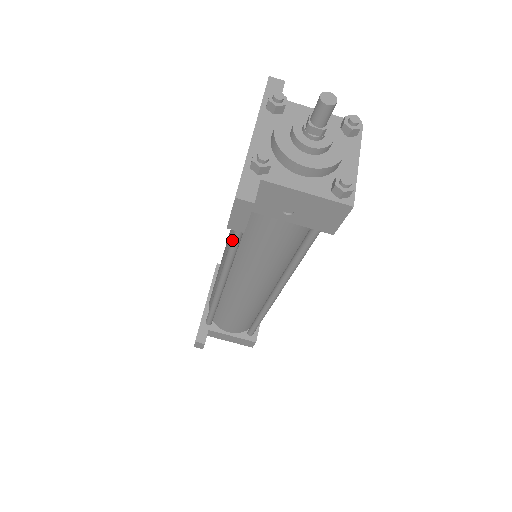
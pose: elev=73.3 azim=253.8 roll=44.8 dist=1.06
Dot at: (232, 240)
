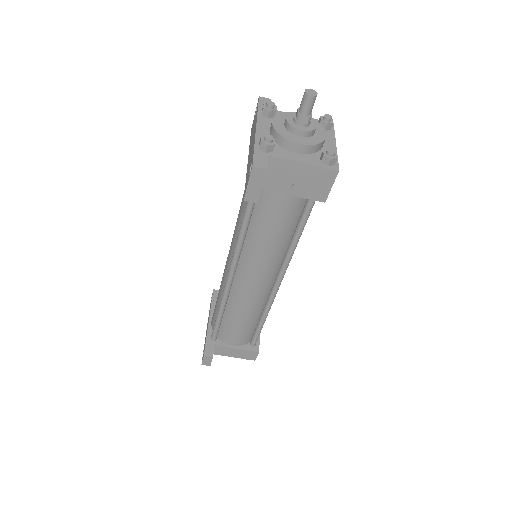
Dot at: (241, 228)
